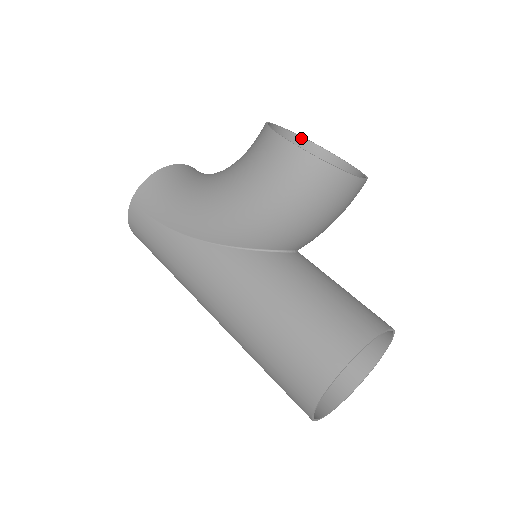
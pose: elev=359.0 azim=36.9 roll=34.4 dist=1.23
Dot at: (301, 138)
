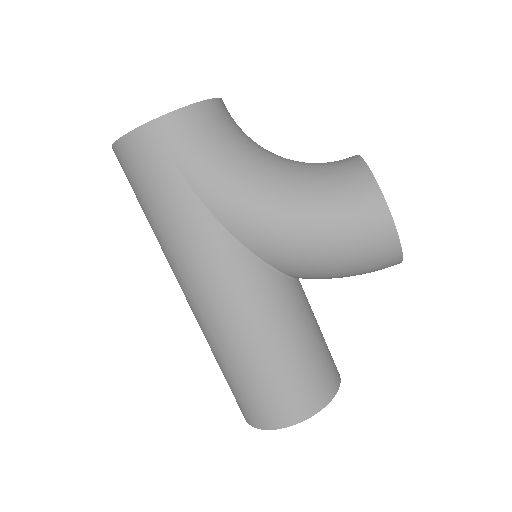
Dot at: occluded
